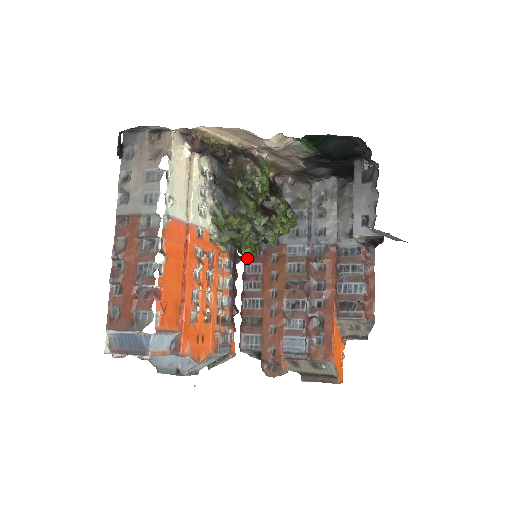
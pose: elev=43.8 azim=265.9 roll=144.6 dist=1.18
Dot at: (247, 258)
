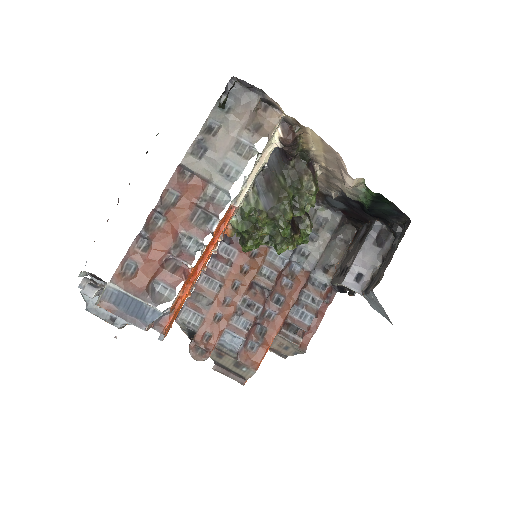
Dot at: (242, 250)
